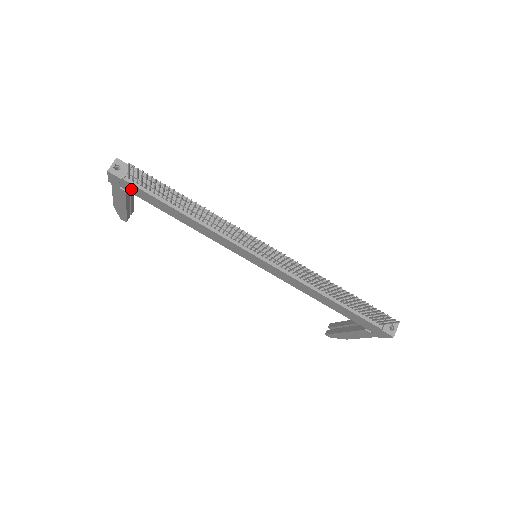
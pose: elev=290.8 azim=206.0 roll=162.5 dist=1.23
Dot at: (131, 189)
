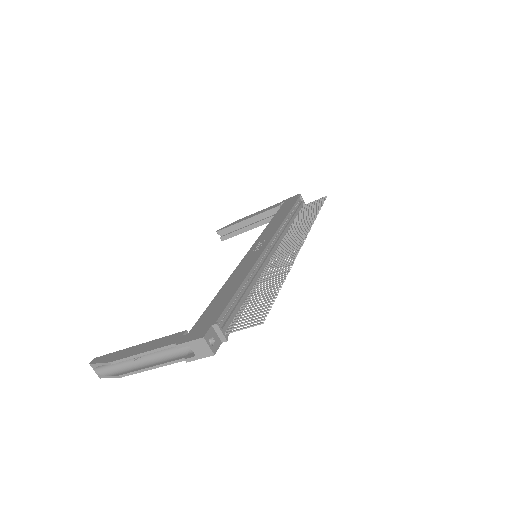
Dot at: occluded
